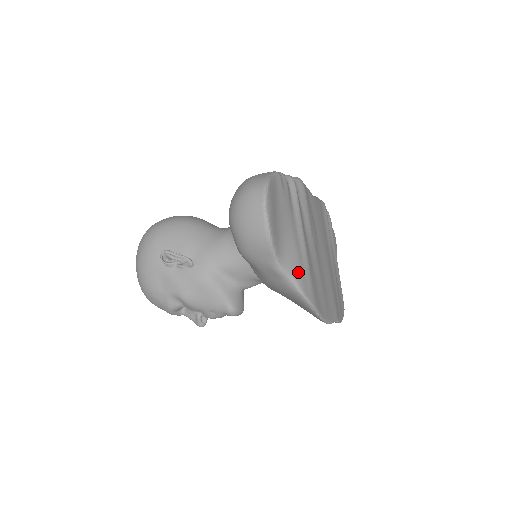
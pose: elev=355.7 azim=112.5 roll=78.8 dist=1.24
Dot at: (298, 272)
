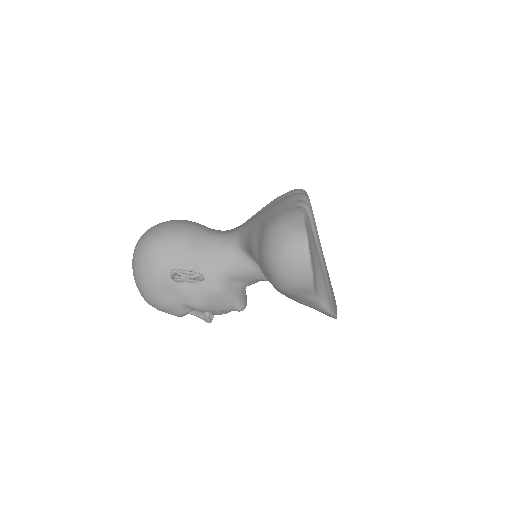
Dot at: (326, 295)
